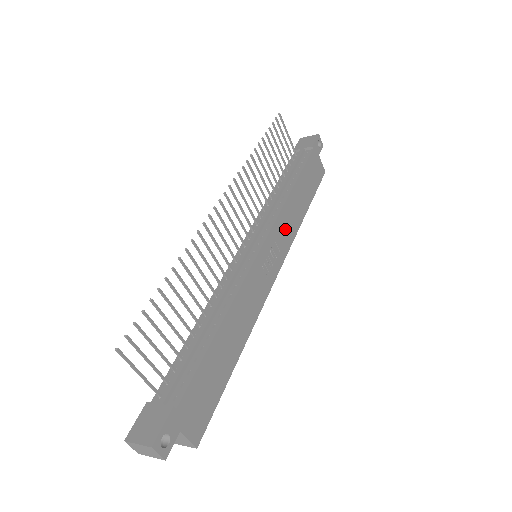
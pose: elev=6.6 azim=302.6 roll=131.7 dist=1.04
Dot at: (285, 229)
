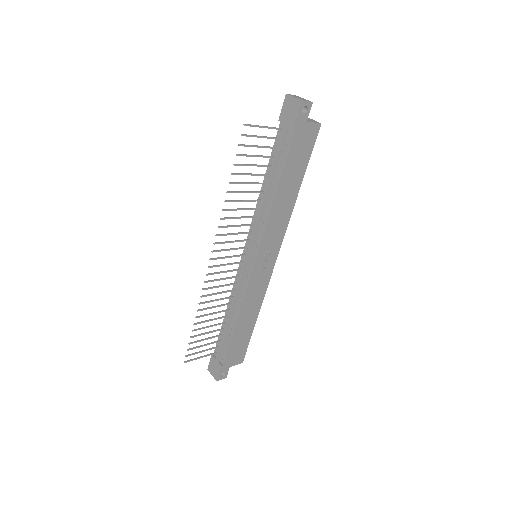
Dot at: (275, 230)
